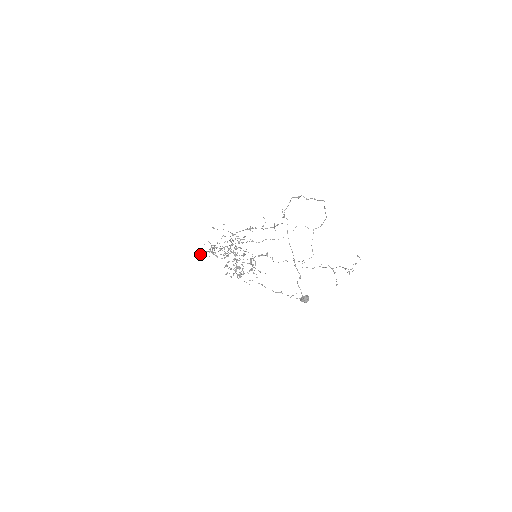
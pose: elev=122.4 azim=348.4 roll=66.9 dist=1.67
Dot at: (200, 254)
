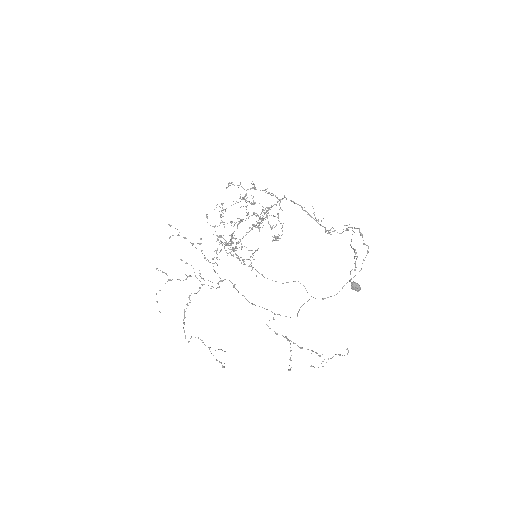
Dot at: (227, 187)
